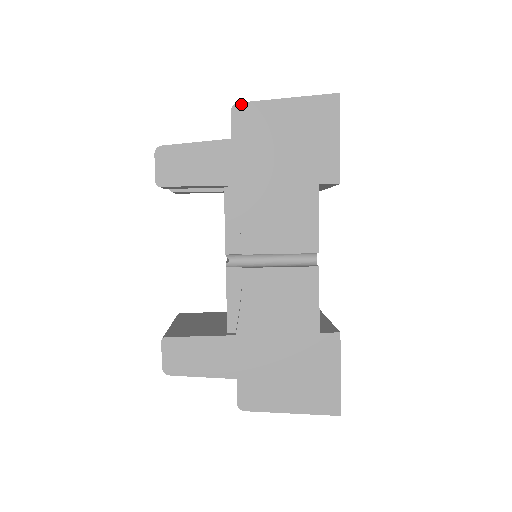
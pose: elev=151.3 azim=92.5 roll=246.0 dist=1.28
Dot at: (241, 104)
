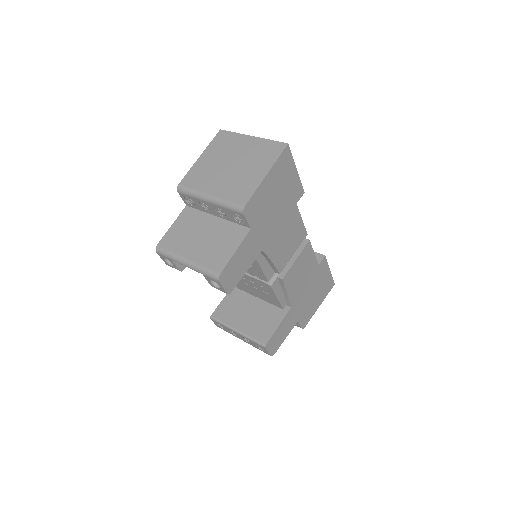
Dot at: (247, 205)
